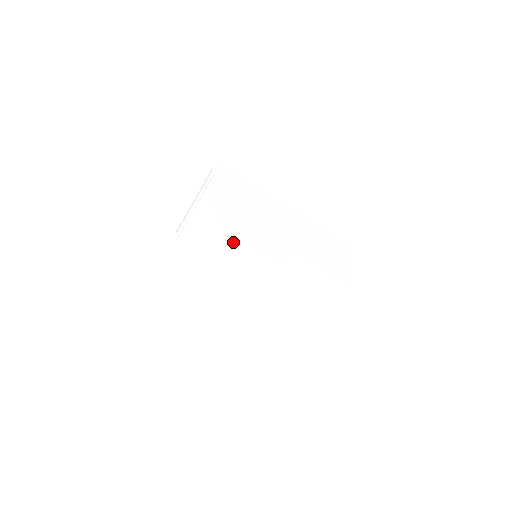
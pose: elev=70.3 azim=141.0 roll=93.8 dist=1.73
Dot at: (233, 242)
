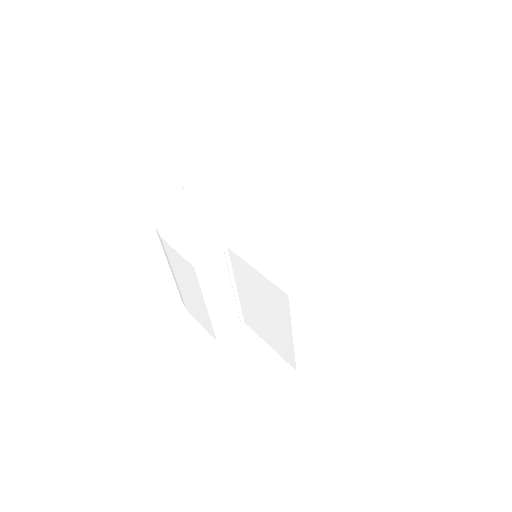
Dot at: (162, 242)
